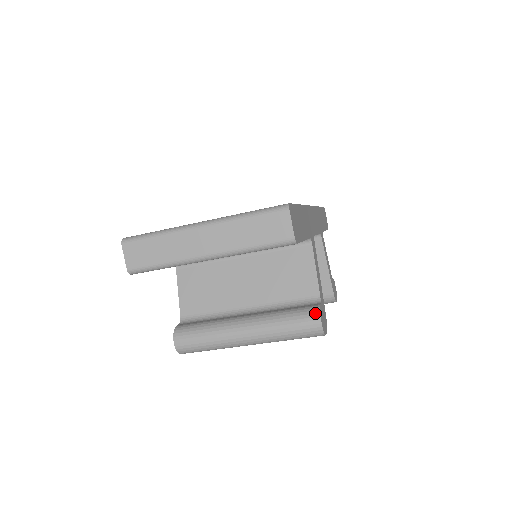
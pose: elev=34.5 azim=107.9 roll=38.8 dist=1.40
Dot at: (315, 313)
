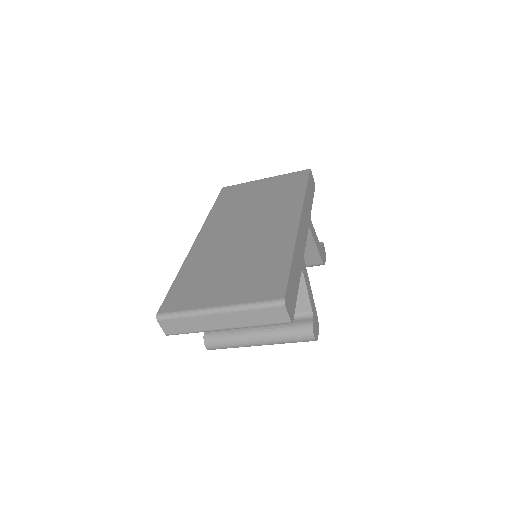
Dot at: (309, 330)
